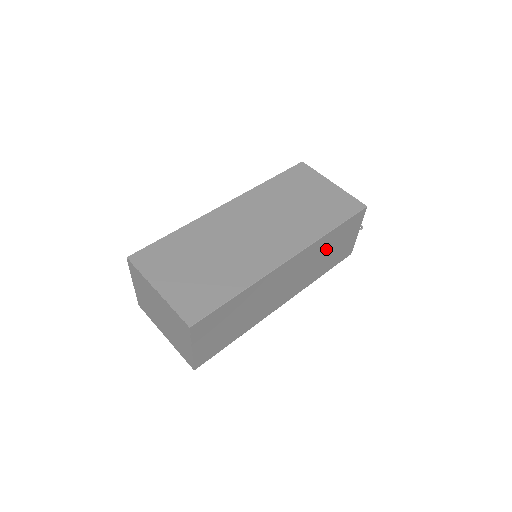
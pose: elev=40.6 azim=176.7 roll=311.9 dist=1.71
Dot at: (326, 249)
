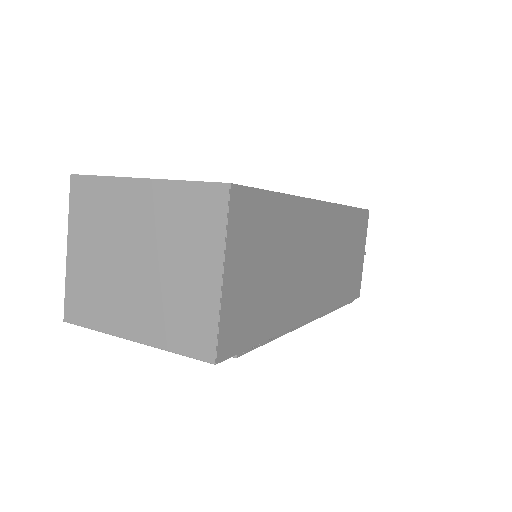
Dot at: (346, 243)
